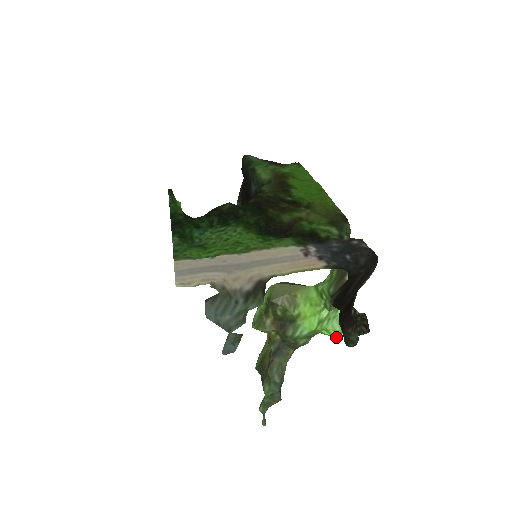
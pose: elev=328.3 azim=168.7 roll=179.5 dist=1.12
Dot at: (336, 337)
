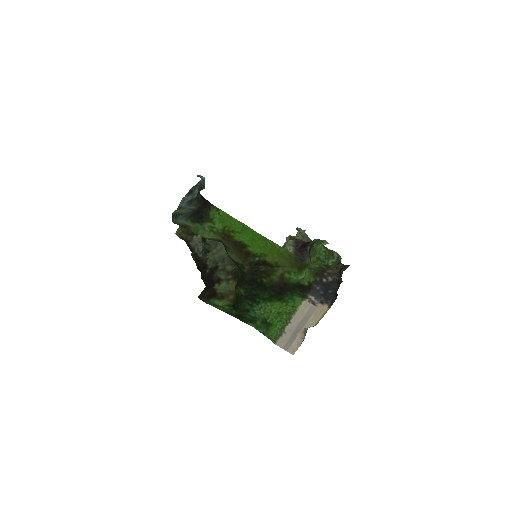
Dot at: occluded
